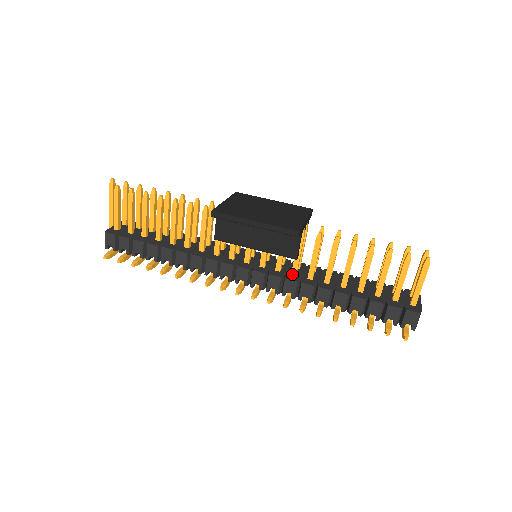
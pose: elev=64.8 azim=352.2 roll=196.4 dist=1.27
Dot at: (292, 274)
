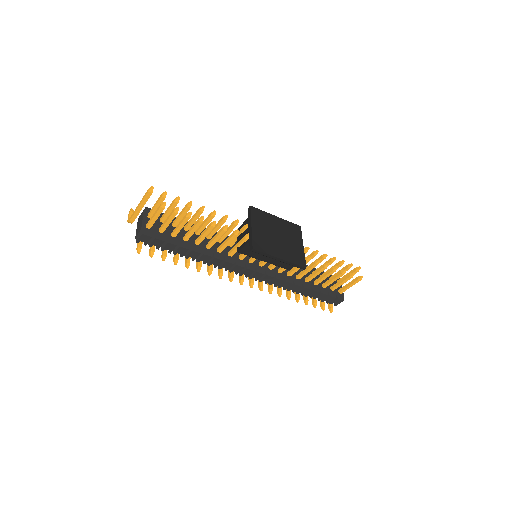
Dot at: (279, 272)
